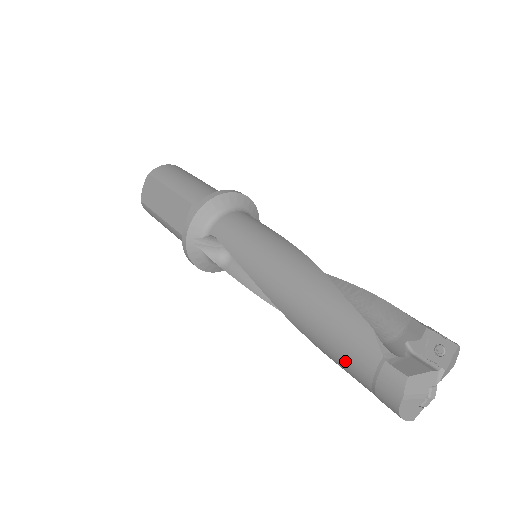
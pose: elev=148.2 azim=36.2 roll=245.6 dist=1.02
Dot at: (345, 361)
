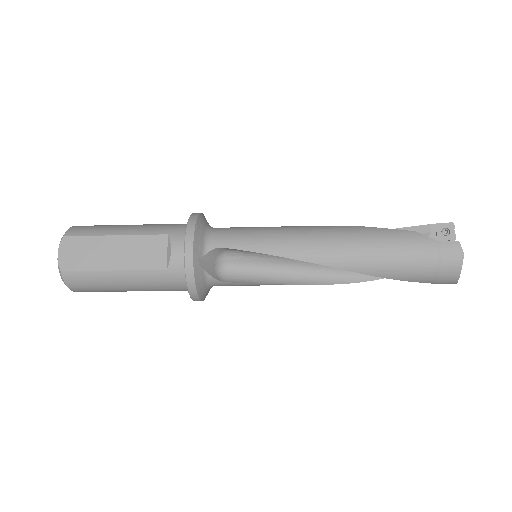
Dot at: (410, 264)
